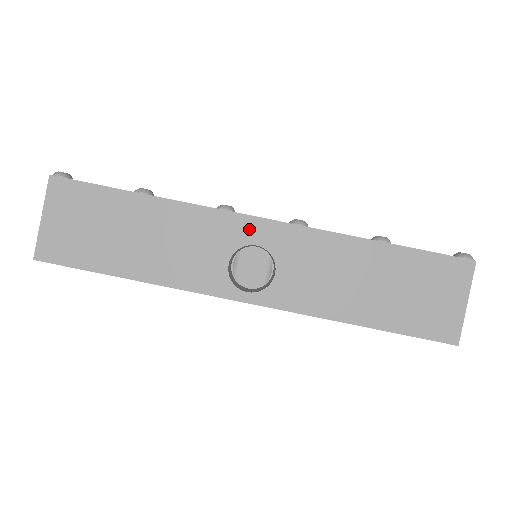
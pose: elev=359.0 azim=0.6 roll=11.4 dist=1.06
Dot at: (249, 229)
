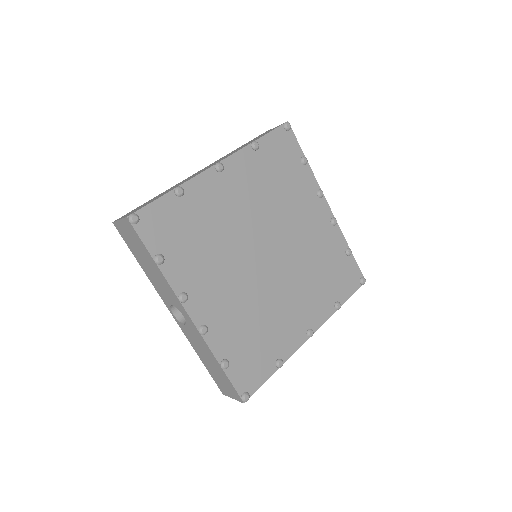
Dot at: (184, 312)
